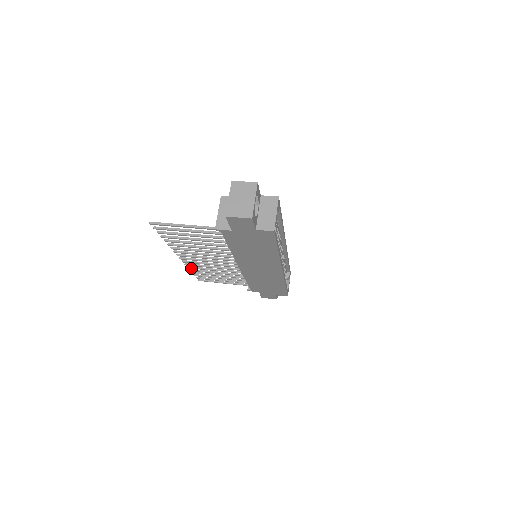
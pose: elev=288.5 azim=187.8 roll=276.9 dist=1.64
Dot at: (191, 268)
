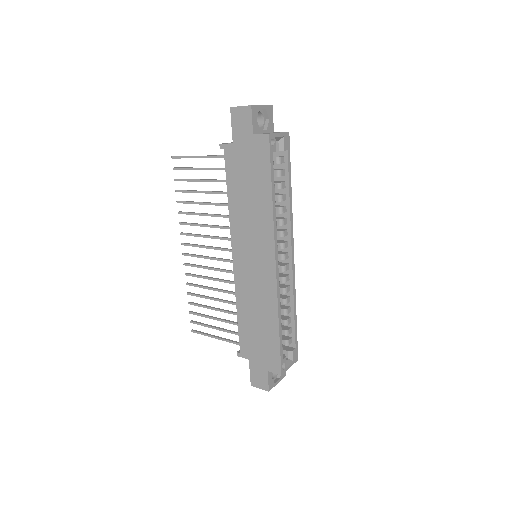
Dot at: (189, 285)
